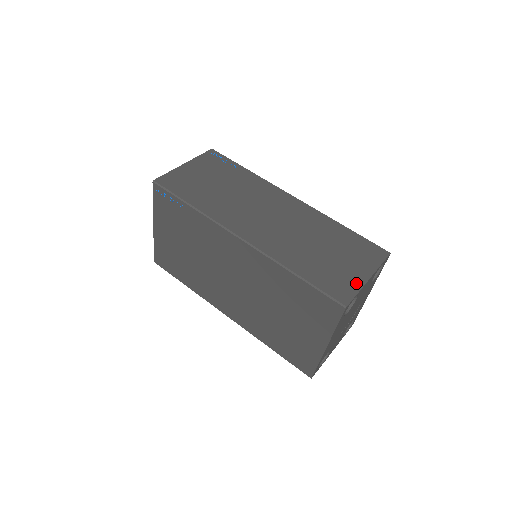
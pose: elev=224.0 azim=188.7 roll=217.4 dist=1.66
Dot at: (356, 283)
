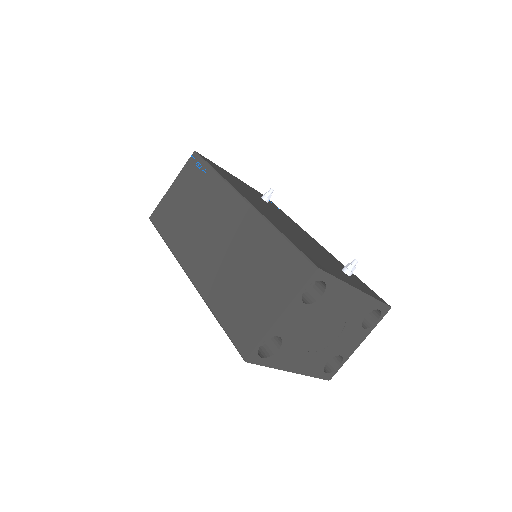
Dot at: (263, 326)
